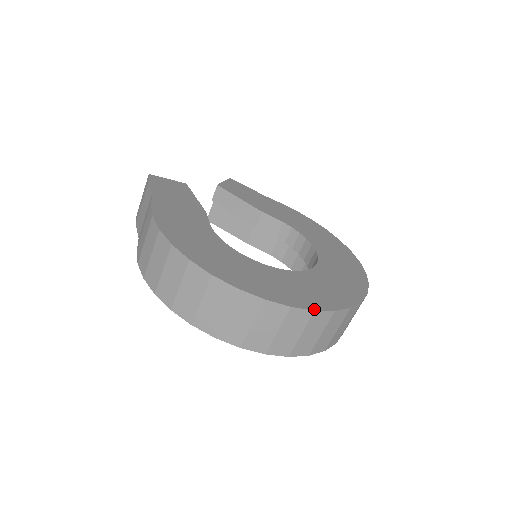
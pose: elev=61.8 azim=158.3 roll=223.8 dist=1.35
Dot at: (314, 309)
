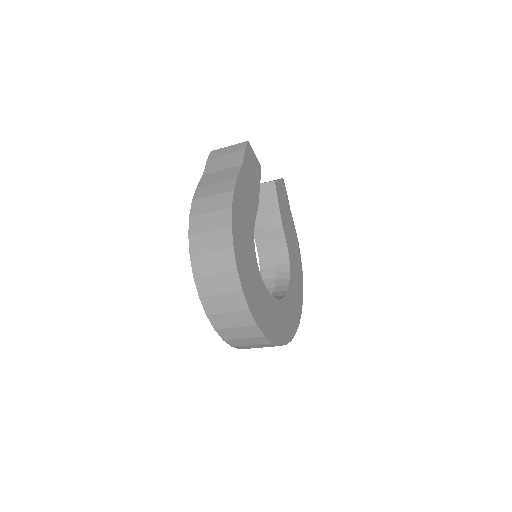
Dot at: (265, 335)
